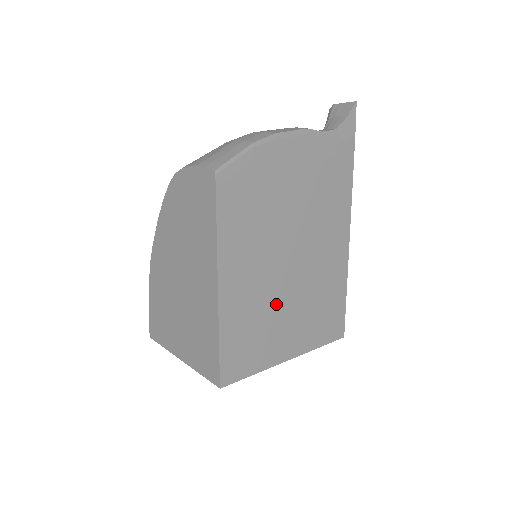
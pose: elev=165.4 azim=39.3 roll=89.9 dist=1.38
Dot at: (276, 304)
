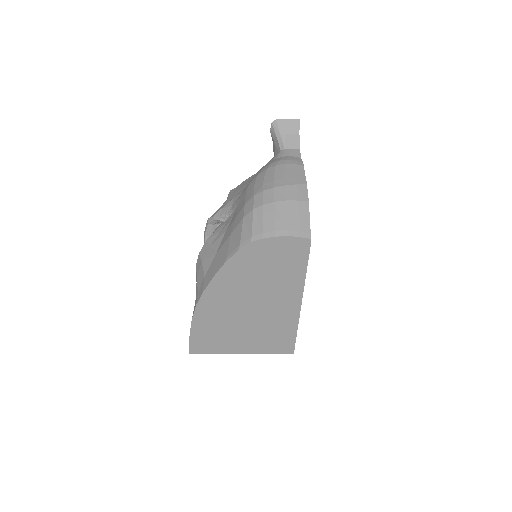
Dot at: occluded
